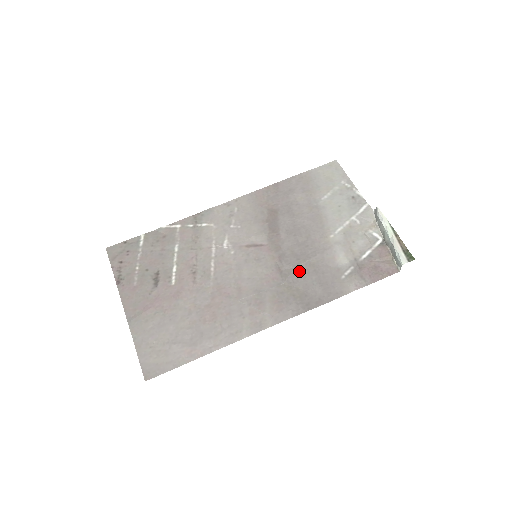
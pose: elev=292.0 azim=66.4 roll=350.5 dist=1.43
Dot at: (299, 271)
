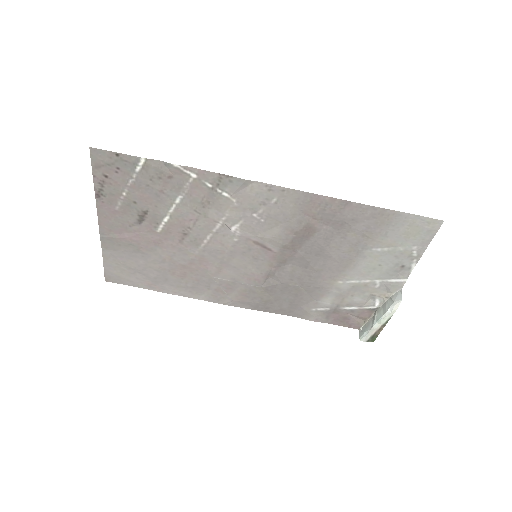
Dot at: (283, 288)
